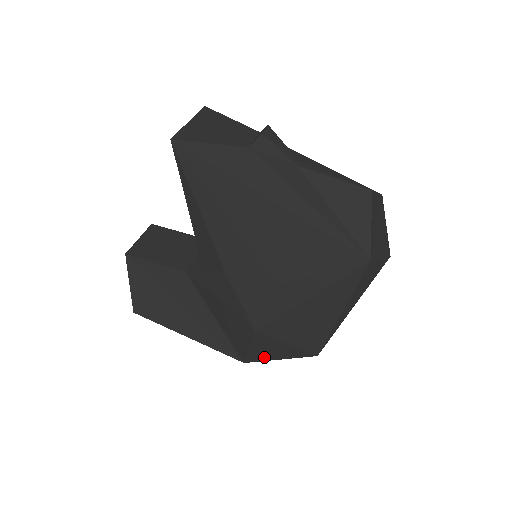
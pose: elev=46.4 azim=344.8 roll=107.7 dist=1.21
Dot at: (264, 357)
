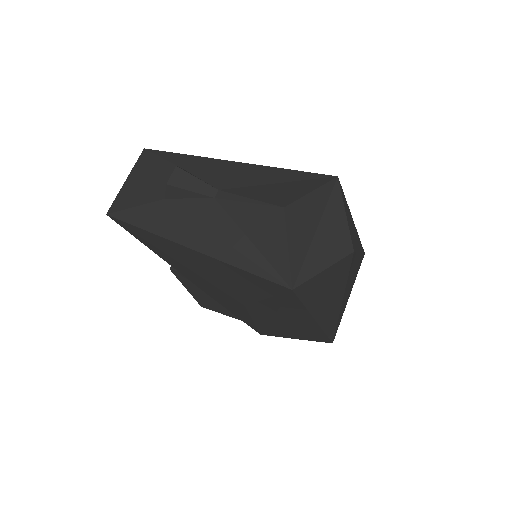
Dot at: occluded
